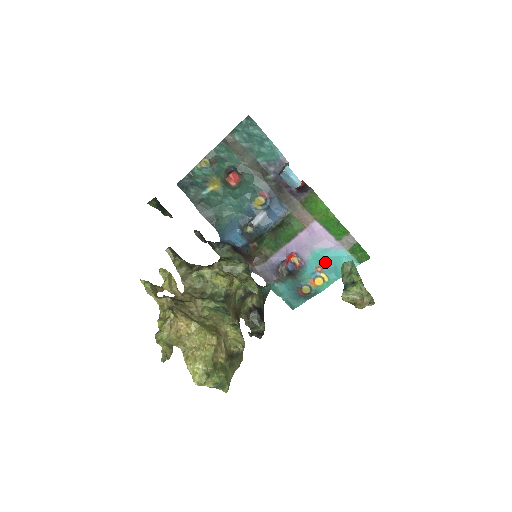
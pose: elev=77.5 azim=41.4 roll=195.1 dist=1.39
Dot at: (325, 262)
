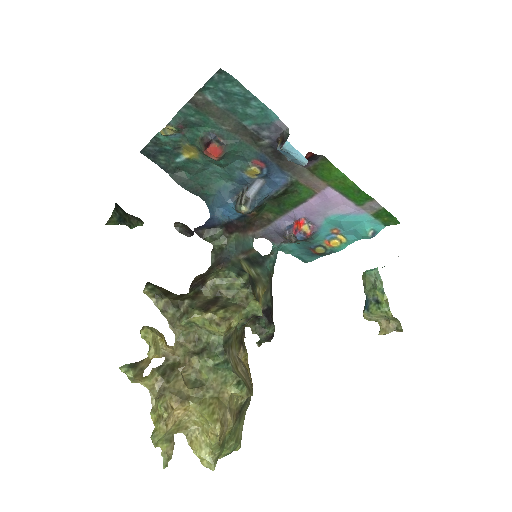
Dot at: (342, 226)
